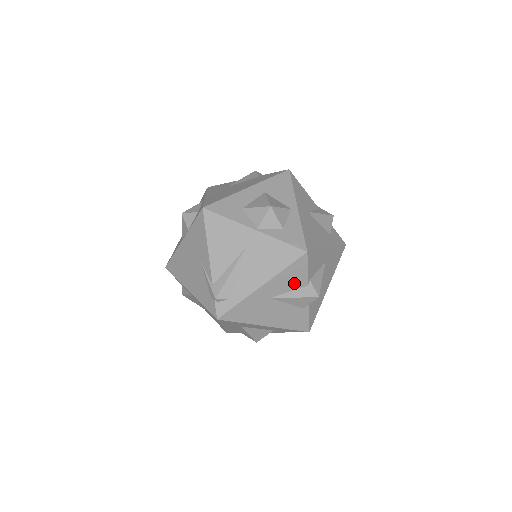
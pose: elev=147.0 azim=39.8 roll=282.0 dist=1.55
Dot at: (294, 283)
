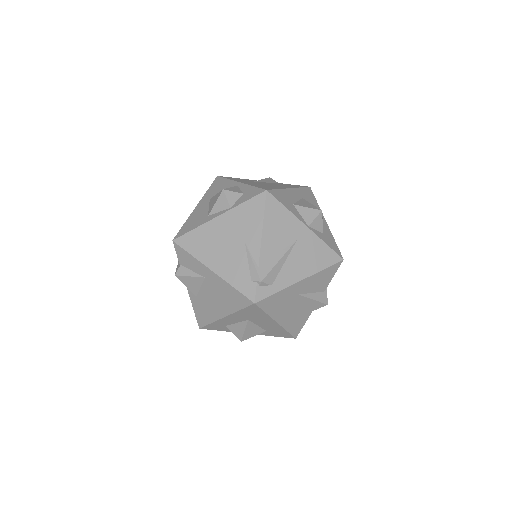
Dot at: (319, 286)
